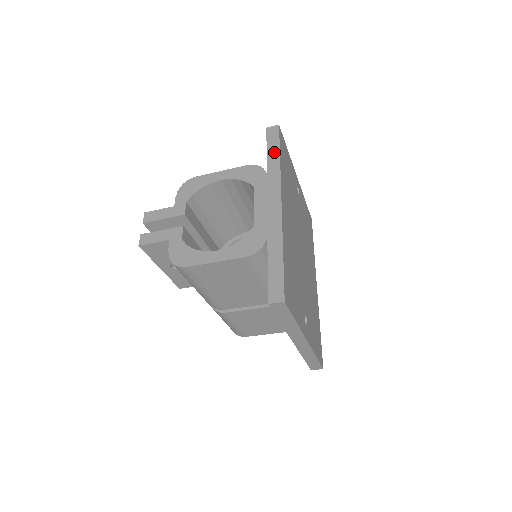
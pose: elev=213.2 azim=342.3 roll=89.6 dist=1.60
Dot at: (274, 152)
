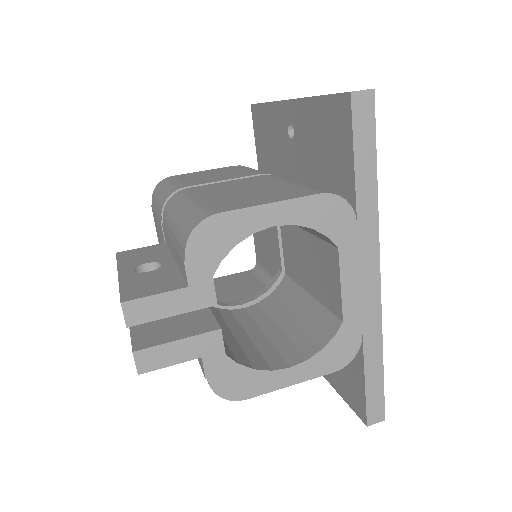
Dot at: (368, 167)
